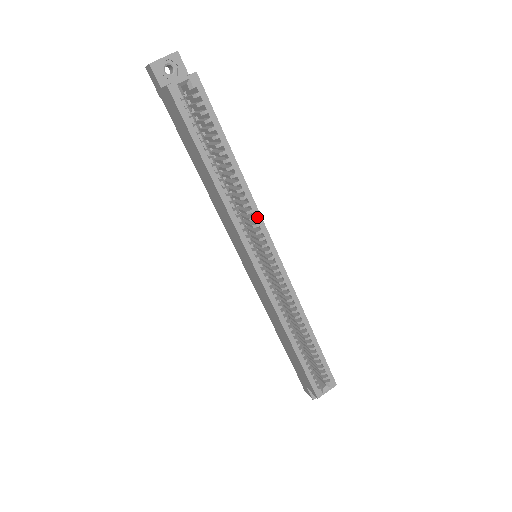
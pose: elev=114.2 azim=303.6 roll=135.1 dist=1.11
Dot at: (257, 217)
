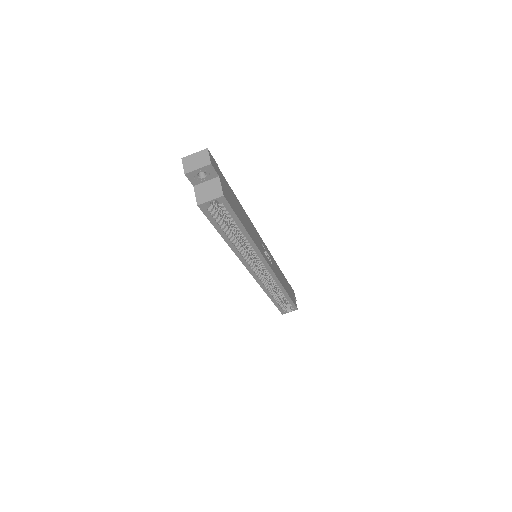
Dot at: (259, 255)
